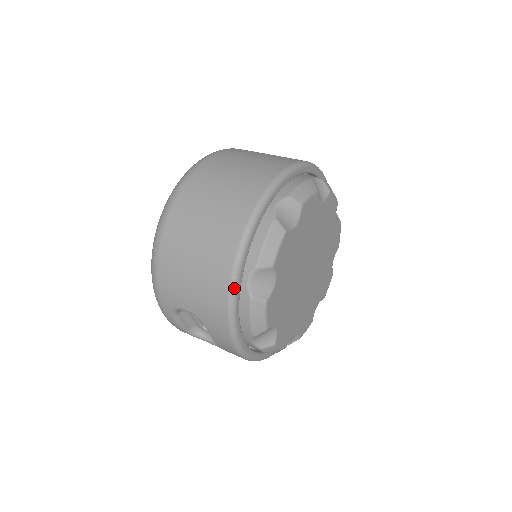
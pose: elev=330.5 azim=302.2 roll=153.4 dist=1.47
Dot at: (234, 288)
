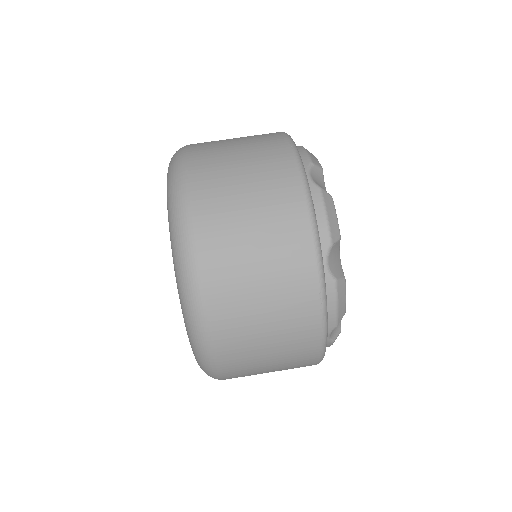
Dot at: occluded
